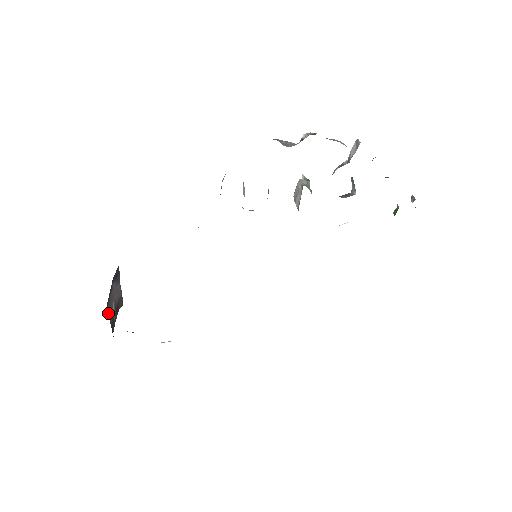
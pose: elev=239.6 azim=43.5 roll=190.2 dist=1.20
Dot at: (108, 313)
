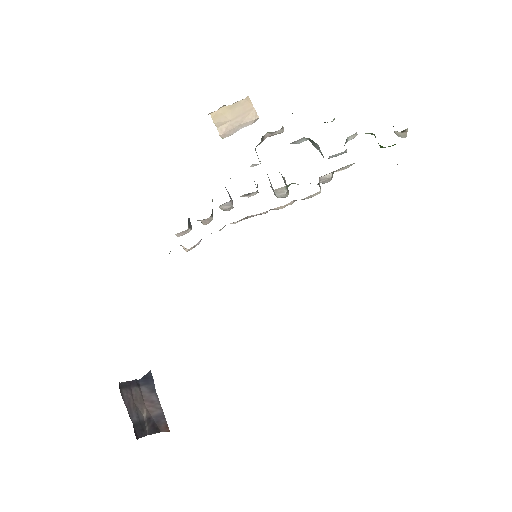
Dot at: (123, 399)
